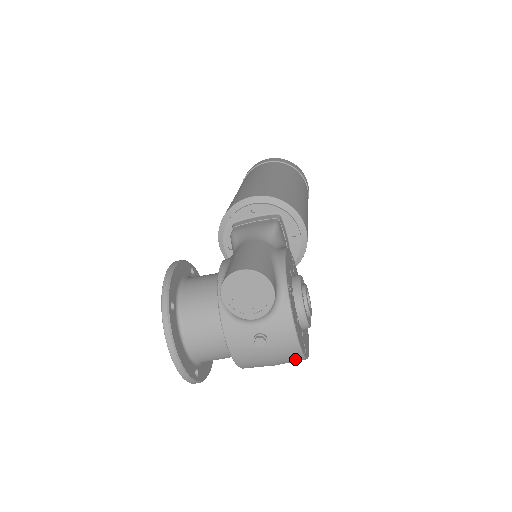
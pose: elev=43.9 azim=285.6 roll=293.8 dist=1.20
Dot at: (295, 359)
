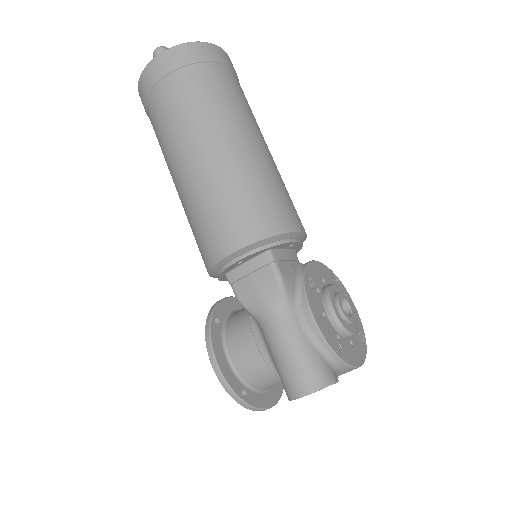
Dot at: occluded
